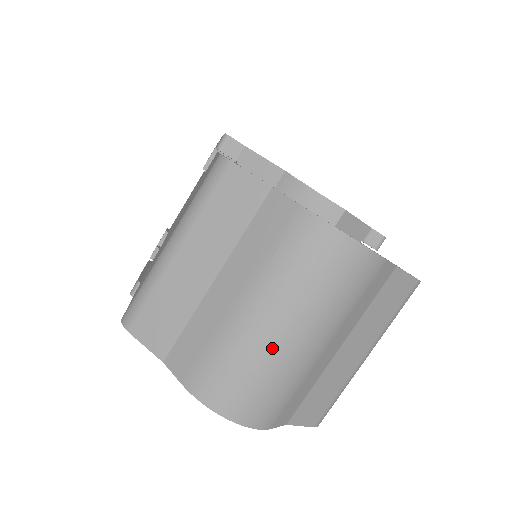
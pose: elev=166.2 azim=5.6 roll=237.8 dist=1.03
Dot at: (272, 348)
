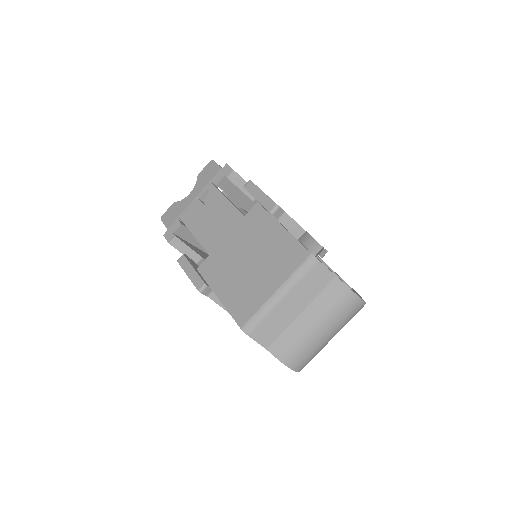
Dot at: (322, 343)
